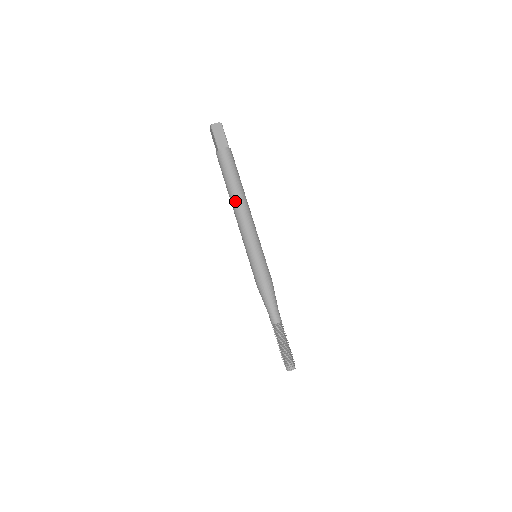
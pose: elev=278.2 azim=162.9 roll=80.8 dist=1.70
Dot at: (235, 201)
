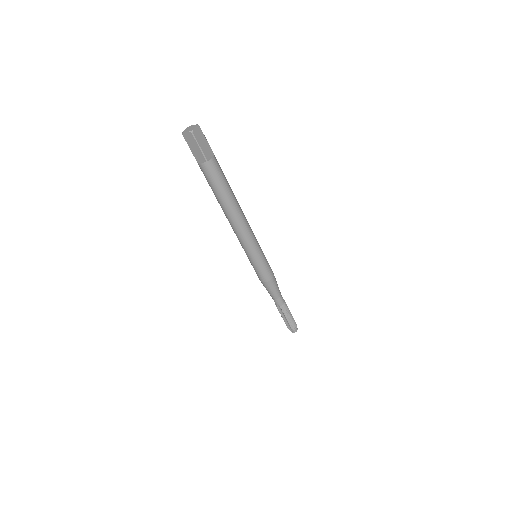
Dot at: (235, 213)
